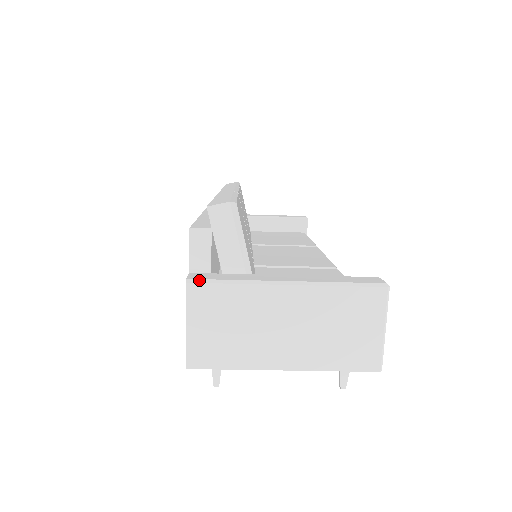
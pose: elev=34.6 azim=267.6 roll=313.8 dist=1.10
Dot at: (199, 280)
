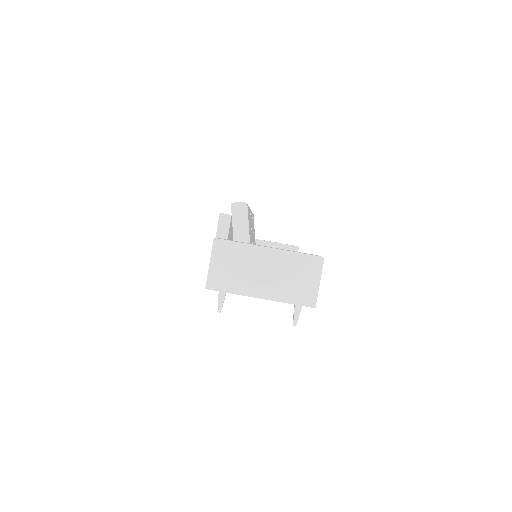
Dot at: (221, 239)
